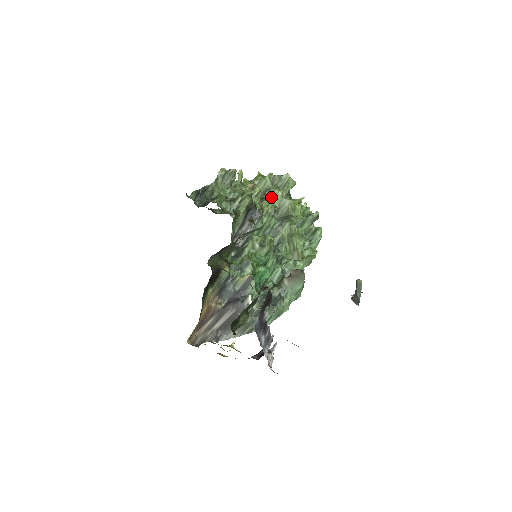
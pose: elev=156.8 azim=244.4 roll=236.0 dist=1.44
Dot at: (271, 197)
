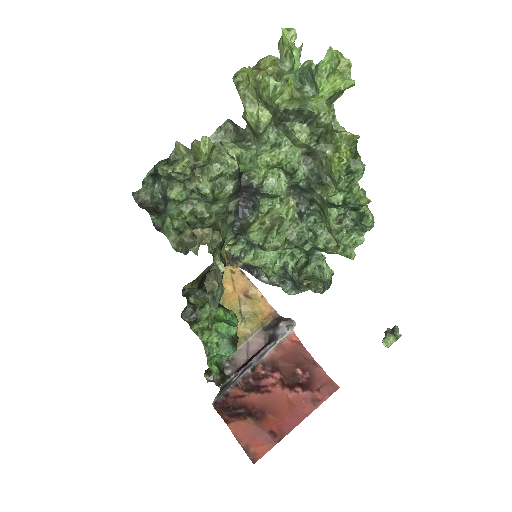
Dot at: (289, 139)
